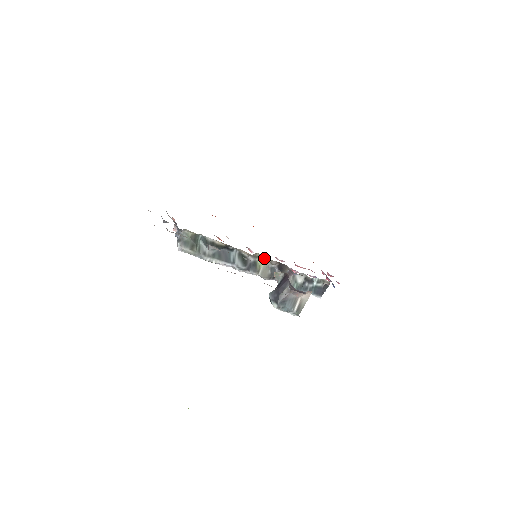
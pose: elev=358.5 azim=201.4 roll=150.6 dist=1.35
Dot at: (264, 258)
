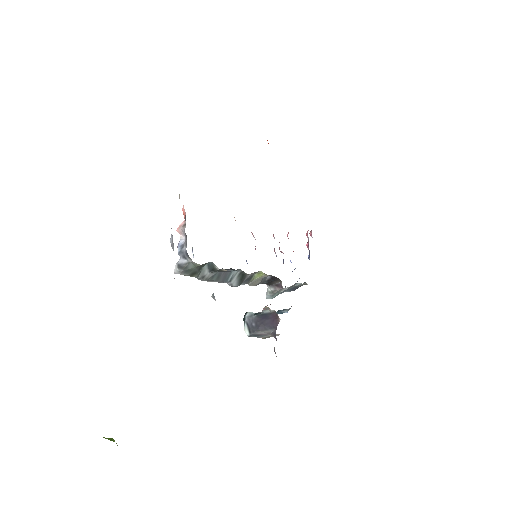
Dot at: (264, 273)
